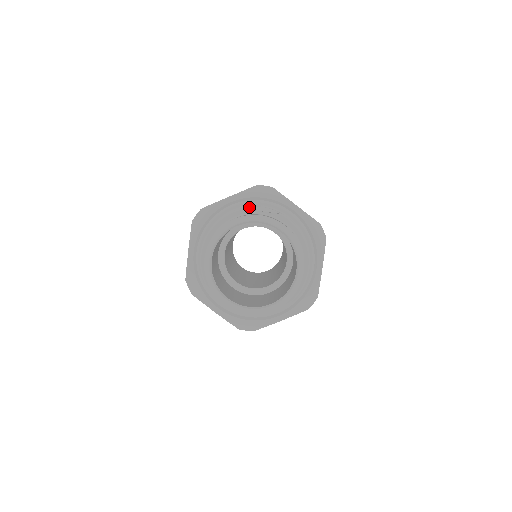
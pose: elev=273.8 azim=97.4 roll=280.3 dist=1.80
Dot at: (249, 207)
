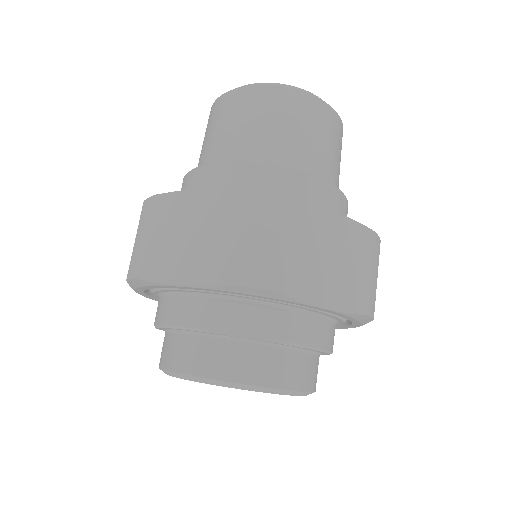
Dot at: (227, 300)
